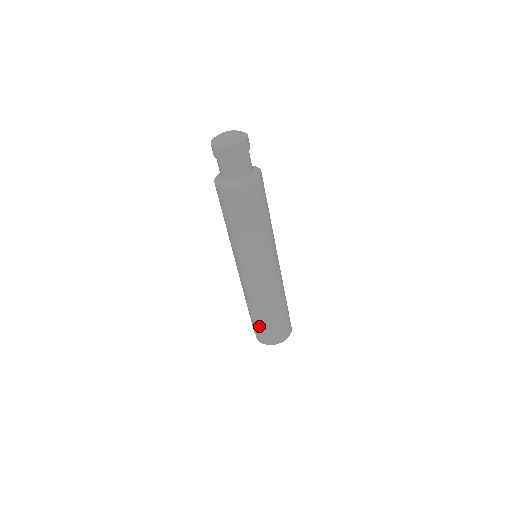
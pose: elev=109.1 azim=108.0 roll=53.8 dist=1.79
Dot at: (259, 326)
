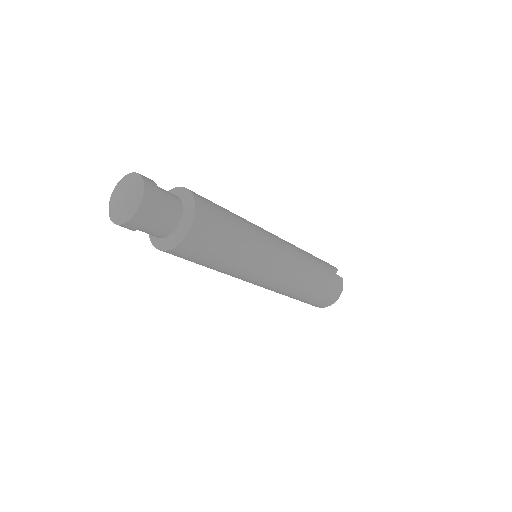
Dot at: (301, 301)
